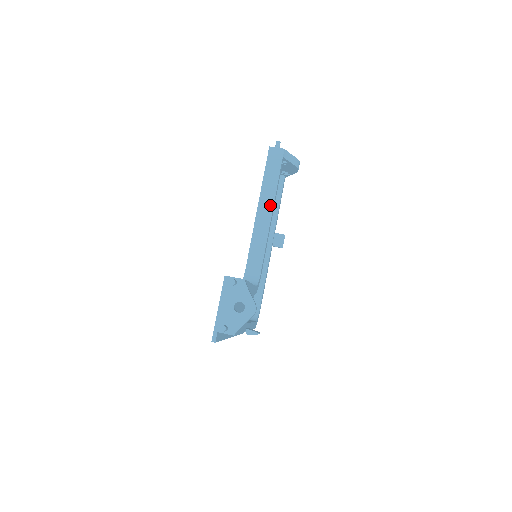
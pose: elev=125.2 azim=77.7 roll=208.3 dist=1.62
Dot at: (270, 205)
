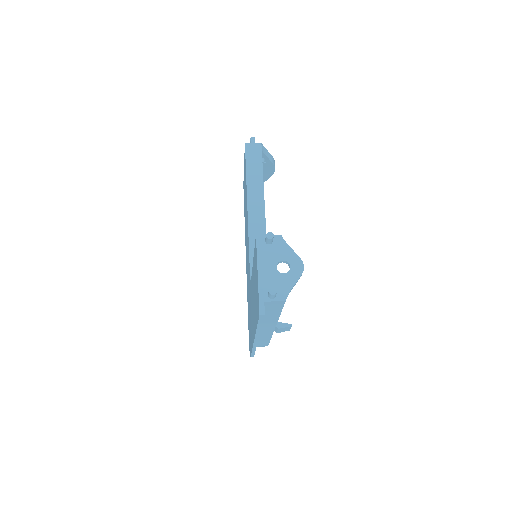
Dot at: (260, 198)
